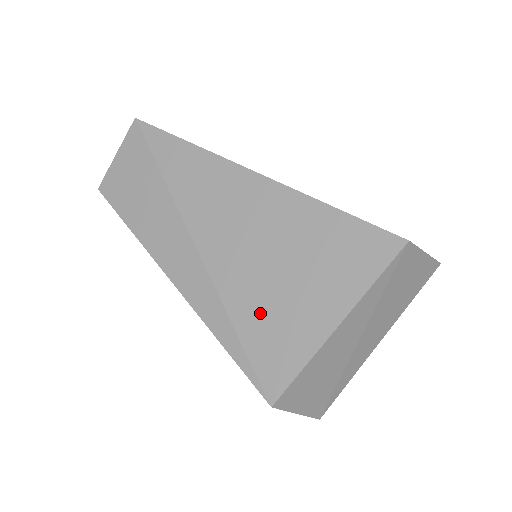
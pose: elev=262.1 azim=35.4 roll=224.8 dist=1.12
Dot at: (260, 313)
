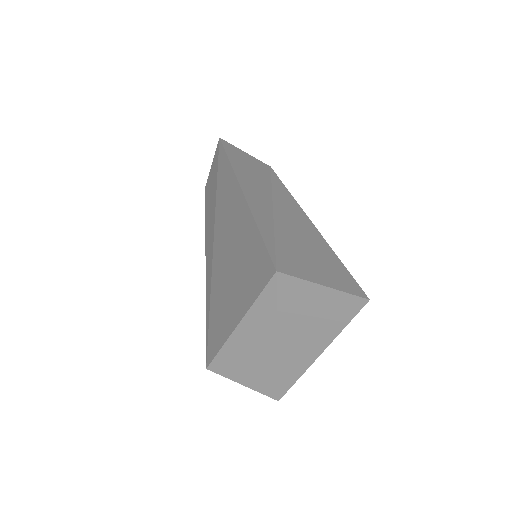
Dot at: (218, 300)
